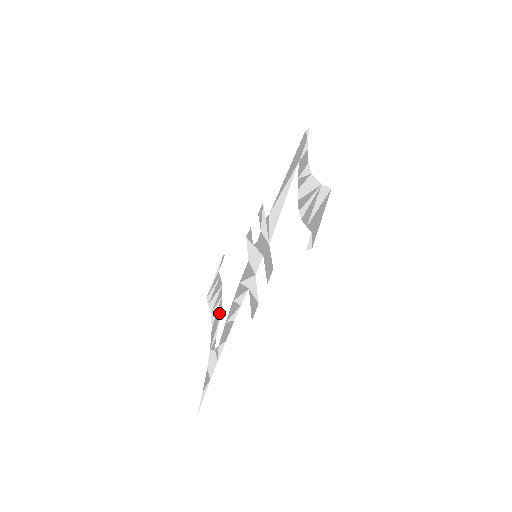
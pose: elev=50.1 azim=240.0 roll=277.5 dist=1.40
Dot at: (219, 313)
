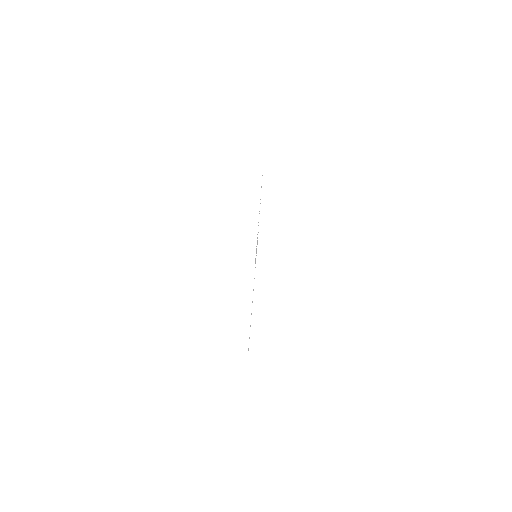
Dot at: occluded
